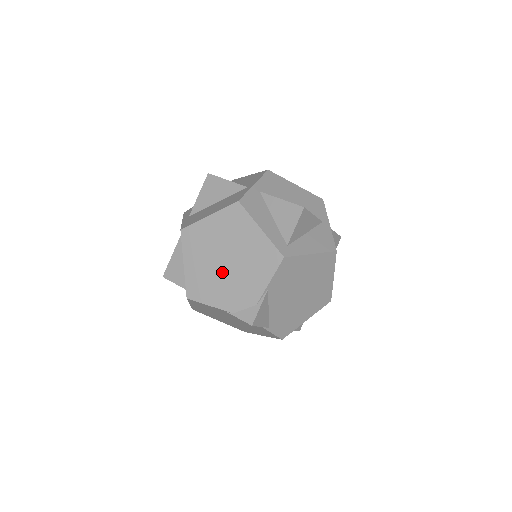
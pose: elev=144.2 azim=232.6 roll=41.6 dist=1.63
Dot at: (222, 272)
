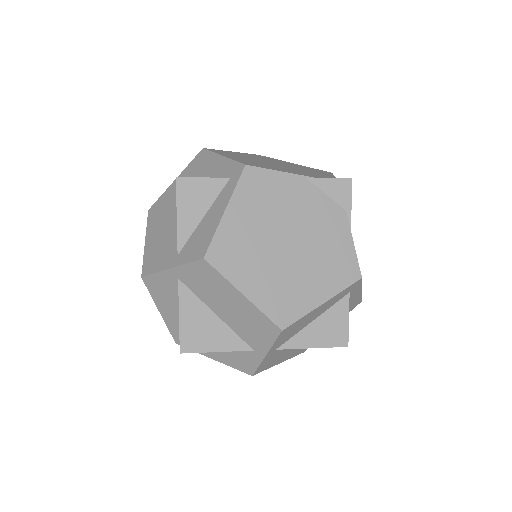
Dot at: (277, 165)
